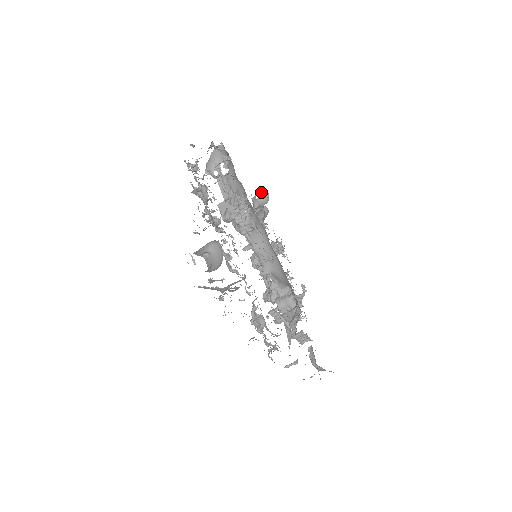
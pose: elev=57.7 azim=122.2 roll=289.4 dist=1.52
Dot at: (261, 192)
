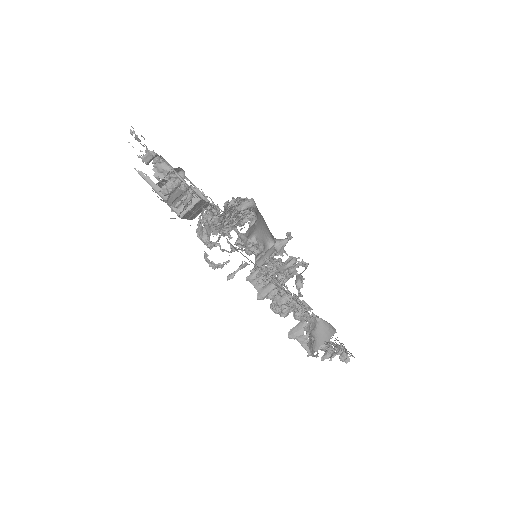
Dot at: occluded
